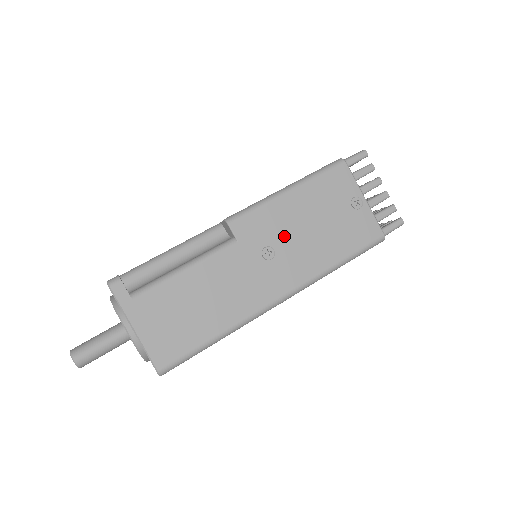
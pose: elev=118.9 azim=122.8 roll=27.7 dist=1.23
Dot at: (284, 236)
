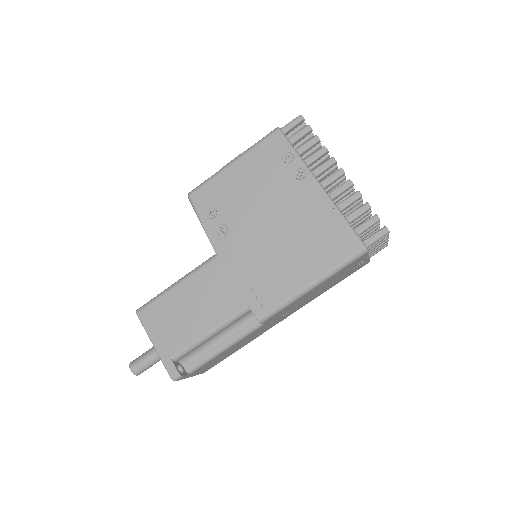
Dot at: occluded
